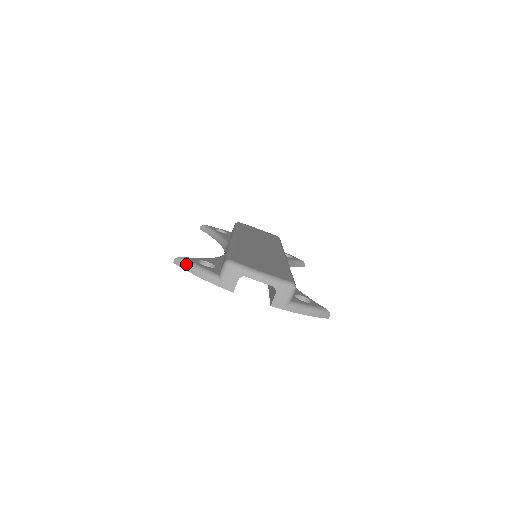
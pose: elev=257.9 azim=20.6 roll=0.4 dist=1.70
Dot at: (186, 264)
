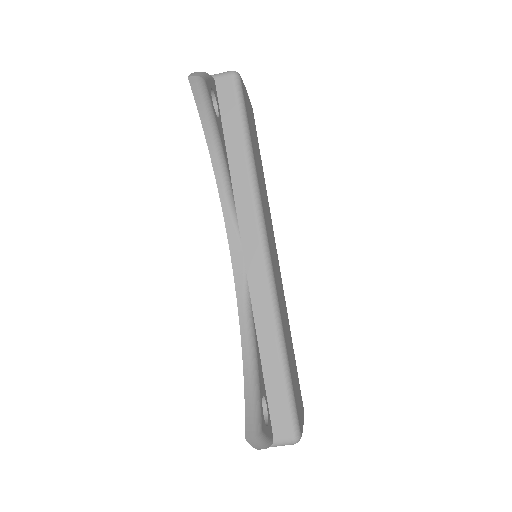
Dot at: (260, 444)
